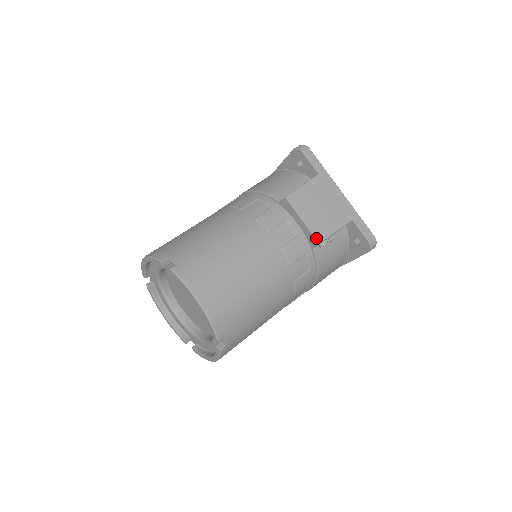
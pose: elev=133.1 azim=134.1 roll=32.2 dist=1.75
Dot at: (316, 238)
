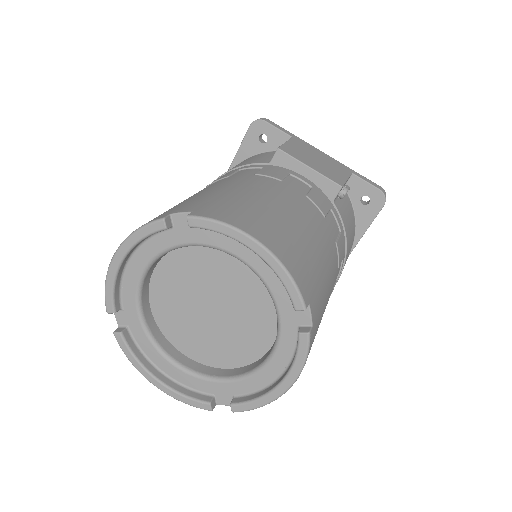
Dot at: (335, 182)
